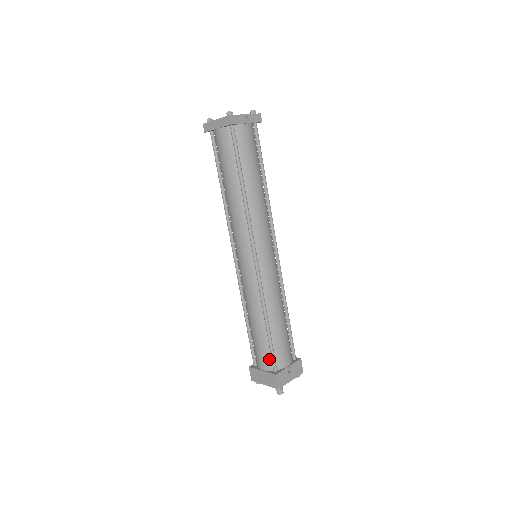
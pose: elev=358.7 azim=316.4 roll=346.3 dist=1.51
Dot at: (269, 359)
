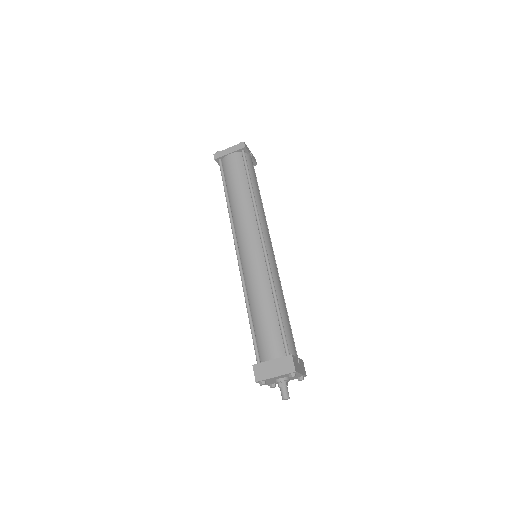
Dot at: (280, 344)
